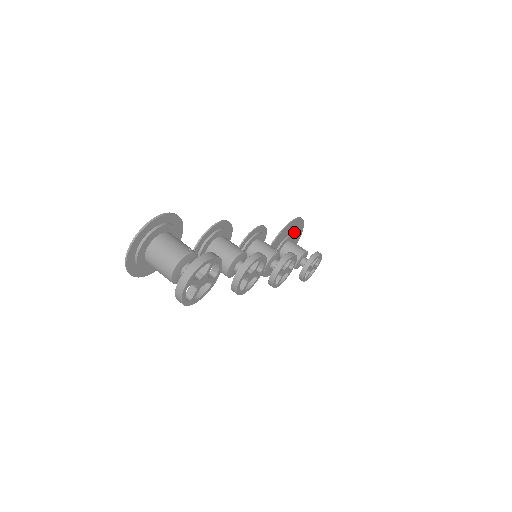
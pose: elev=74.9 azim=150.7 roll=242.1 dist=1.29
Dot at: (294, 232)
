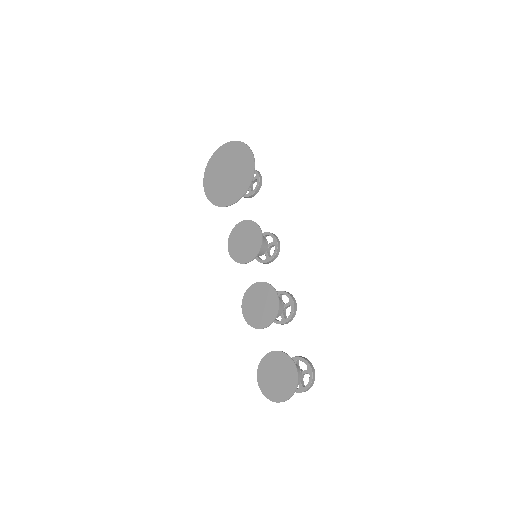
Dot at: (240, 160)
